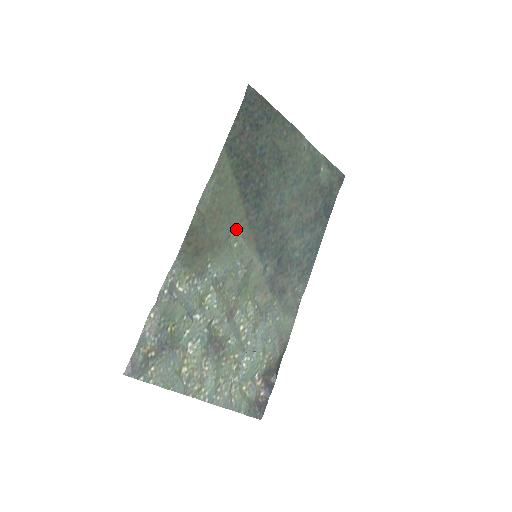
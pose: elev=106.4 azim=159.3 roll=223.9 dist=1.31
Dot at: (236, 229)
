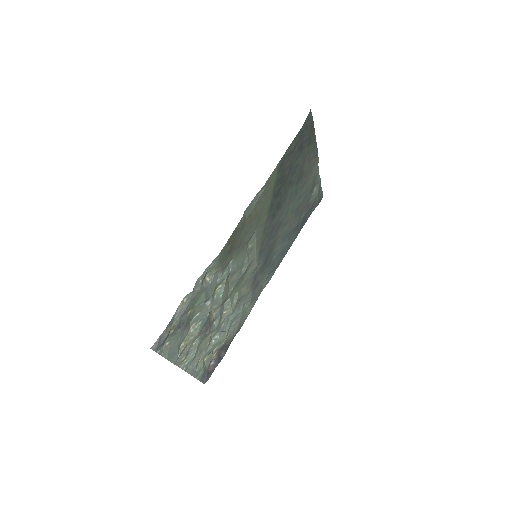
Dot at: (256, 233)
